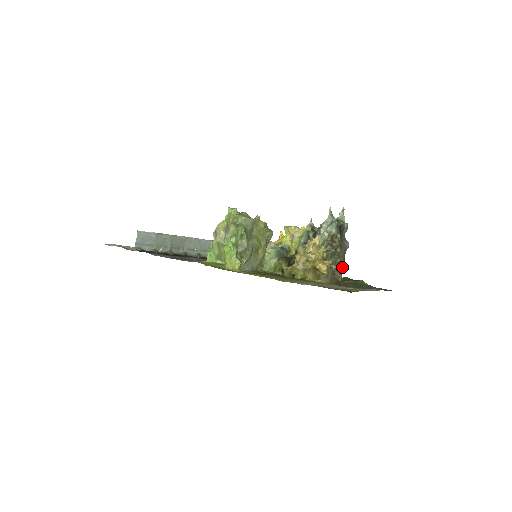
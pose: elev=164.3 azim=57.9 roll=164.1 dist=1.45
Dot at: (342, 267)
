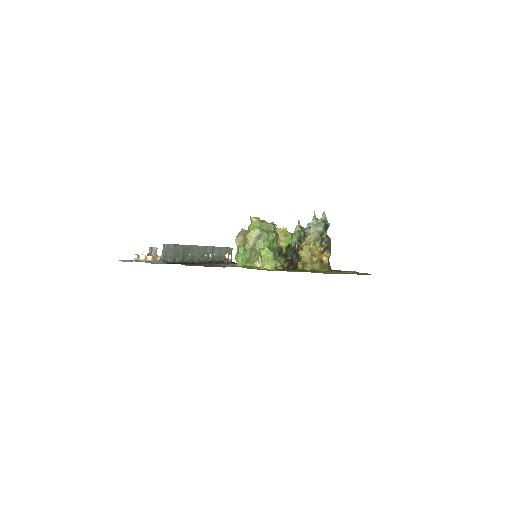
Dot at: (329, 257)
